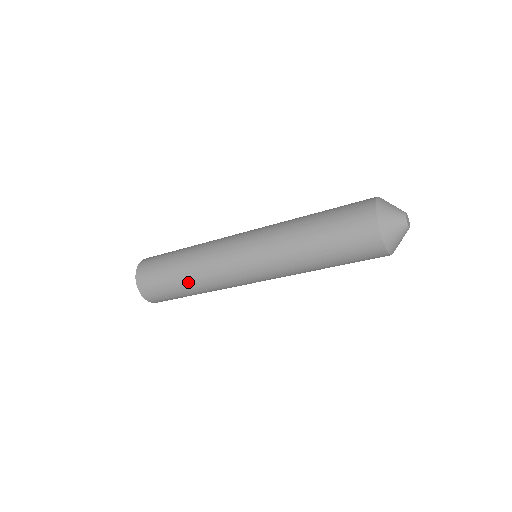
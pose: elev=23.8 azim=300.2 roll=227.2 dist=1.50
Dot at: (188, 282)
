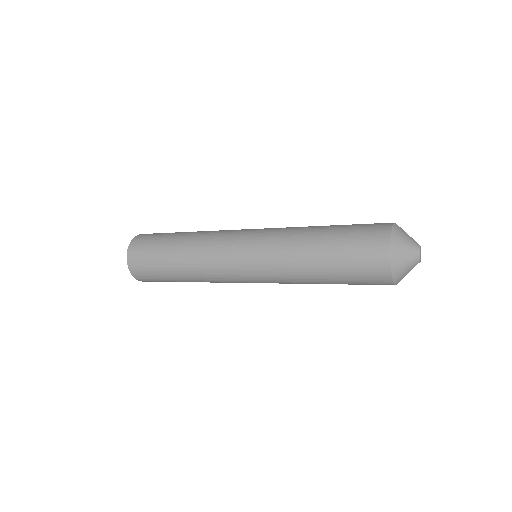
Dot at: occluded
